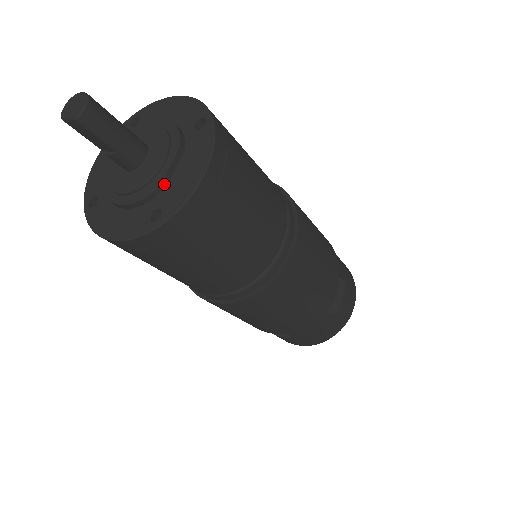
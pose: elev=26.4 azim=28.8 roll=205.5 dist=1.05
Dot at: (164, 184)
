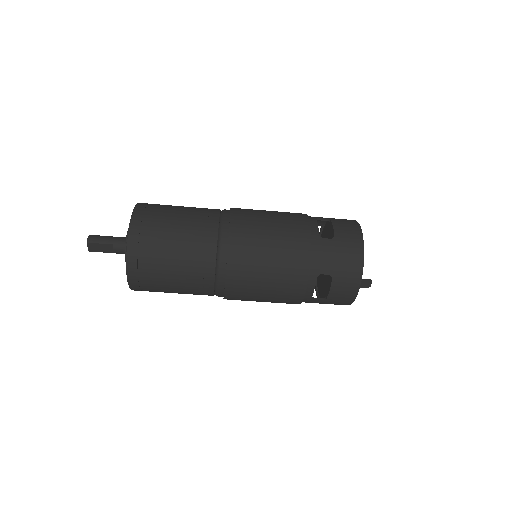
Dot at: occluded
